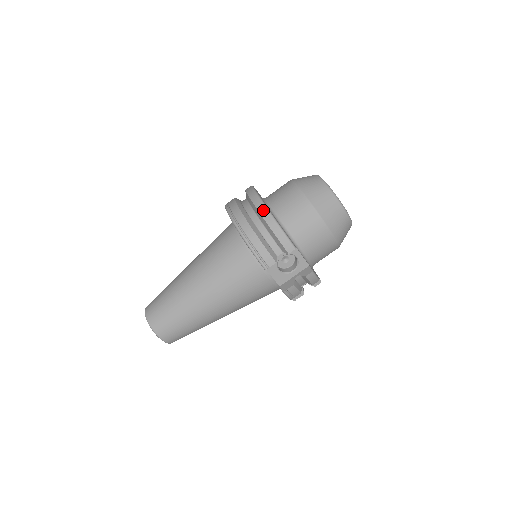
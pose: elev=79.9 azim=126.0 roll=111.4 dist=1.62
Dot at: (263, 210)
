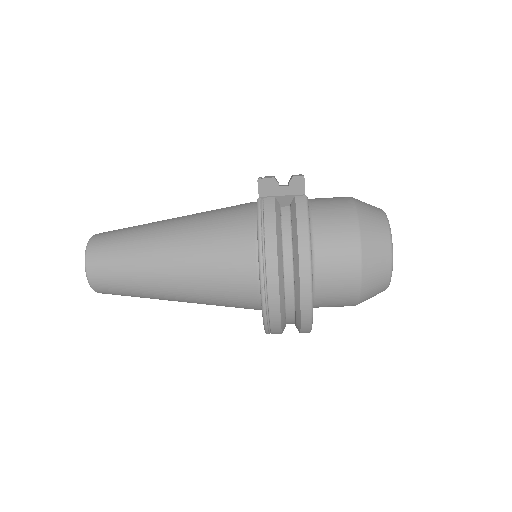
Dot at: (306, 331)
